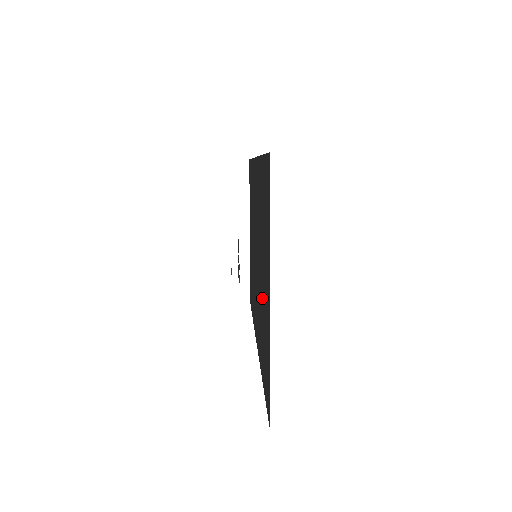
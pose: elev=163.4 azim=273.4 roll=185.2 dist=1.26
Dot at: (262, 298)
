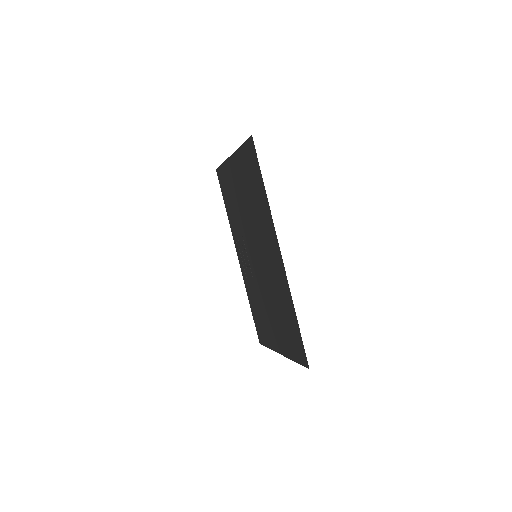
Dot at: (265, 309)
